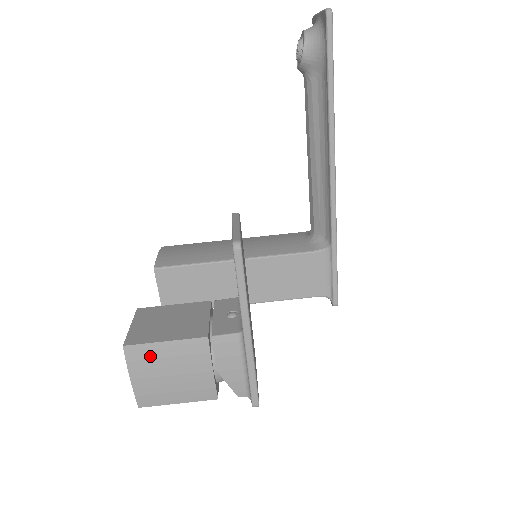
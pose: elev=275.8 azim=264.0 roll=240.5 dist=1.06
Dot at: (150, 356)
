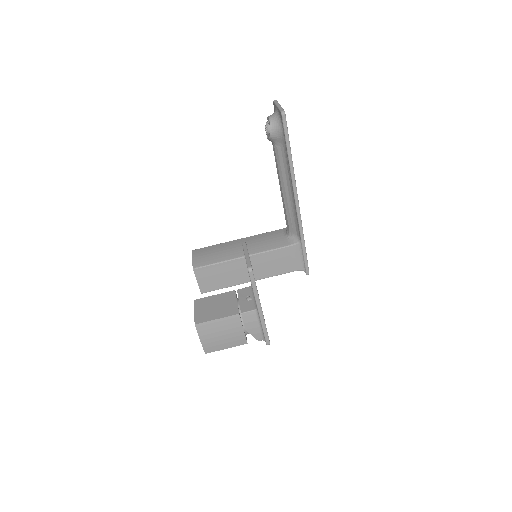
Dot at: (210, 327)
